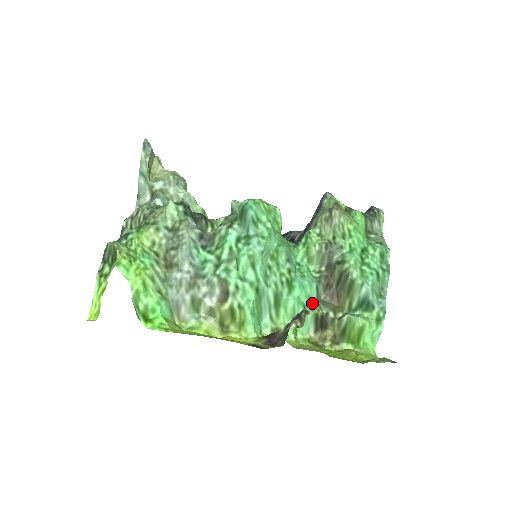
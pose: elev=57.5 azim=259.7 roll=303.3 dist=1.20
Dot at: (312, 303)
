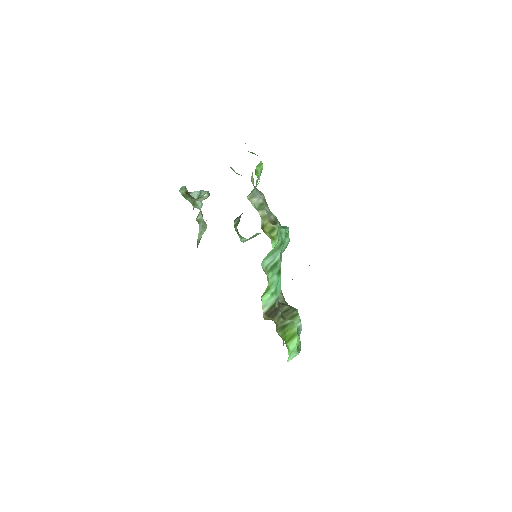
Dot at: occluded
